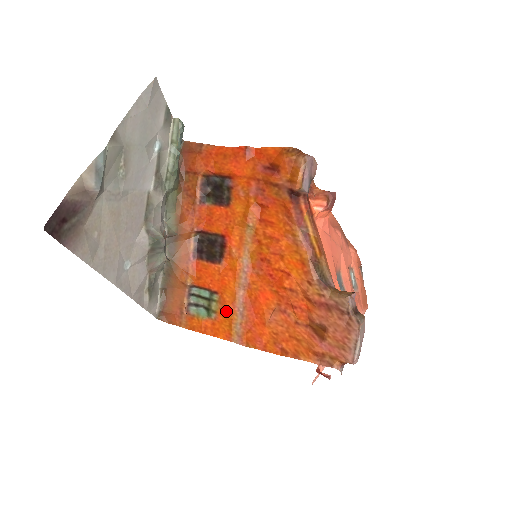
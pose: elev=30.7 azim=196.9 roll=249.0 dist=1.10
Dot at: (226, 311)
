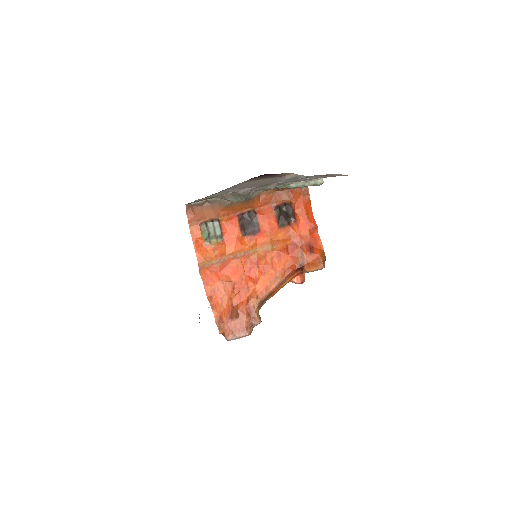
Dot at: (215, 252)
